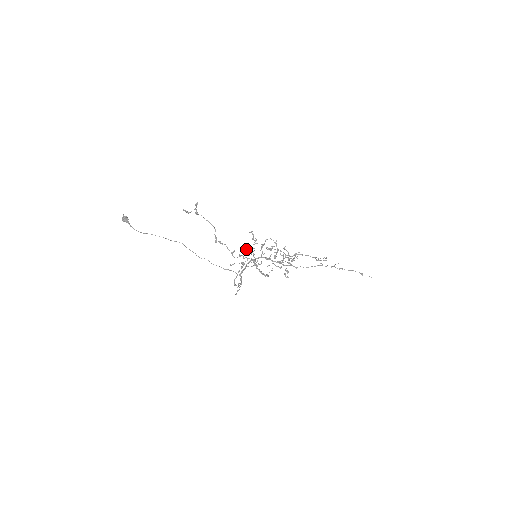
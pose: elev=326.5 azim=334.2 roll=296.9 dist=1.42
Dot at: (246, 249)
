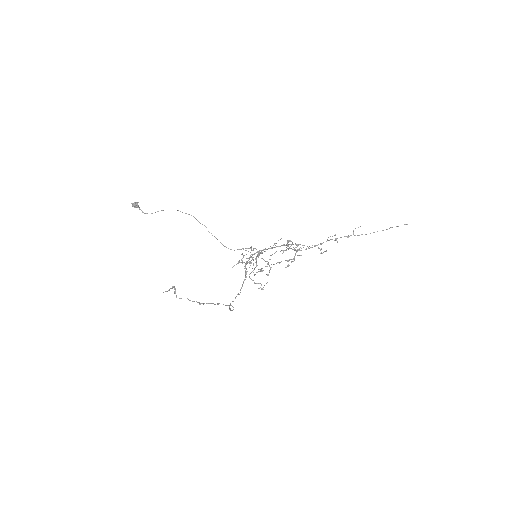
Dot at: (243, 257)
